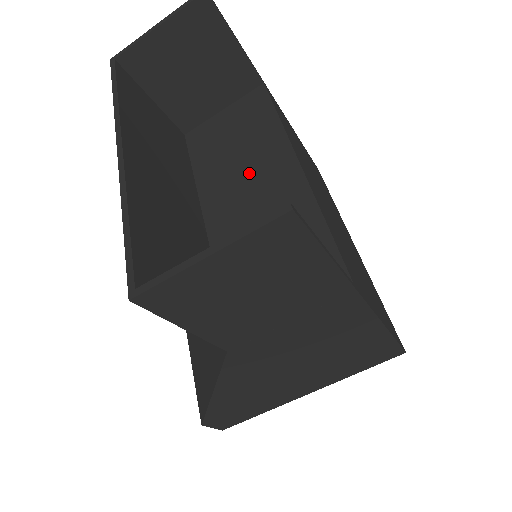
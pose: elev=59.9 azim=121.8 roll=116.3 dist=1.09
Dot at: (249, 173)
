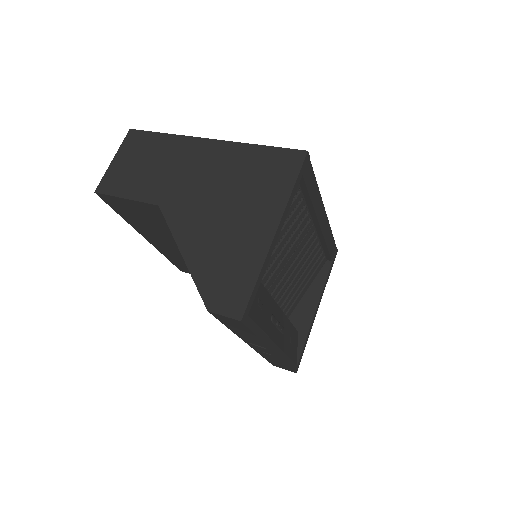
Dot at: occluded
